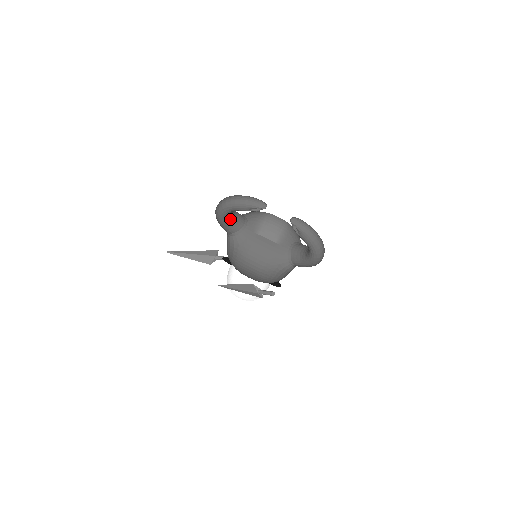
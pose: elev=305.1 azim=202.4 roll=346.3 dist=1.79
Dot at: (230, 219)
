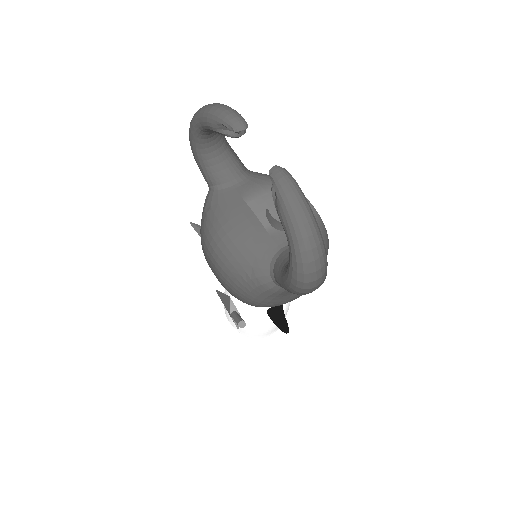
Dot at: (208, 153)
